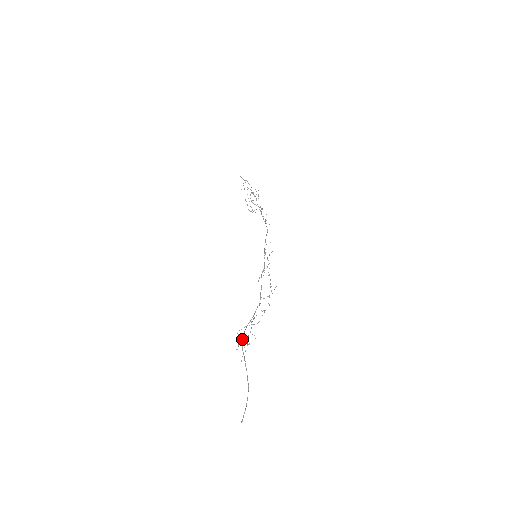
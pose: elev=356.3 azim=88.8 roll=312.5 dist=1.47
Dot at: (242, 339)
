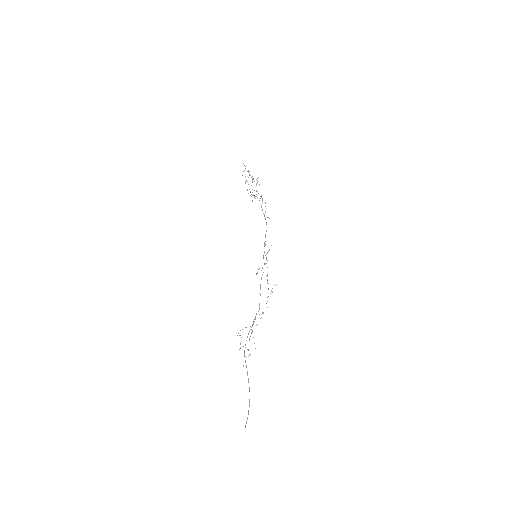
Dot at: occluded
